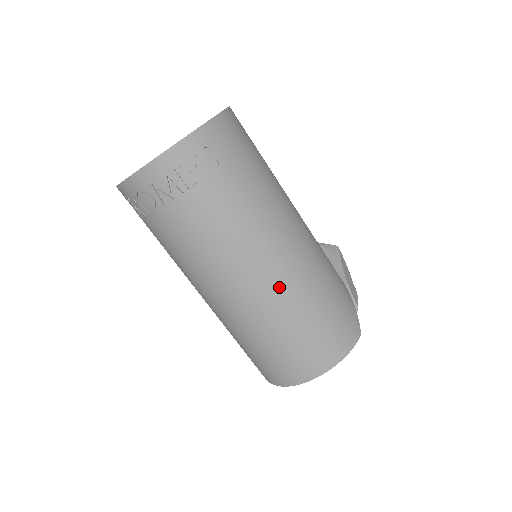
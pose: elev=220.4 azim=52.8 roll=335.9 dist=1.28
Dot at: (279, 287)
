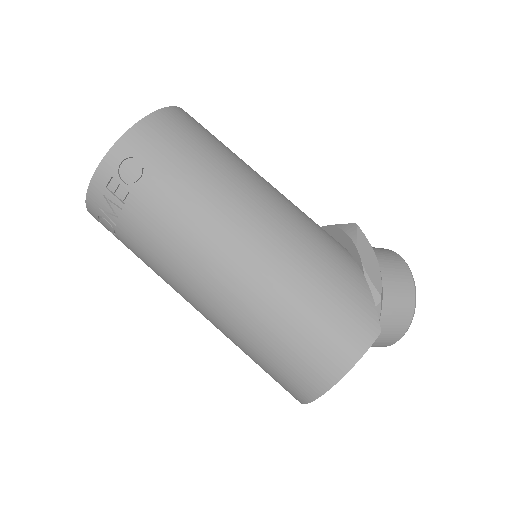
Dot at: (244, 288)
